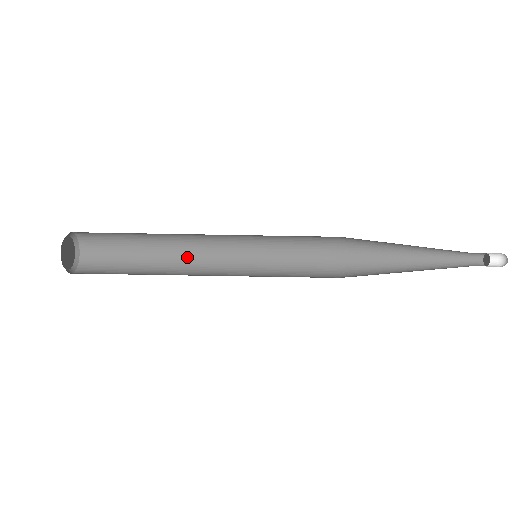
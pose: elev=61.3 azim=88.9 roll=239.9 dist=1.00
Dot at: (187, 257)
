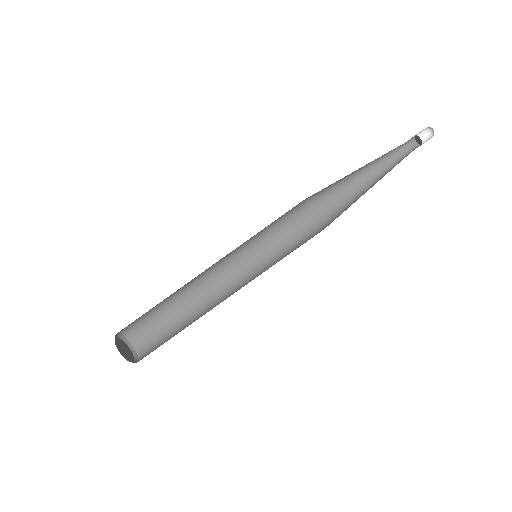
Dot at: occluded
